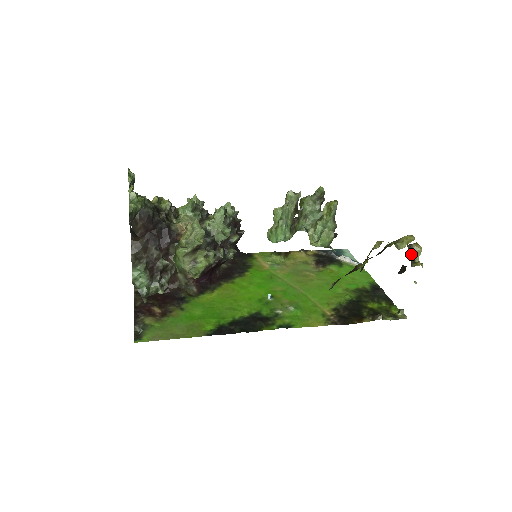
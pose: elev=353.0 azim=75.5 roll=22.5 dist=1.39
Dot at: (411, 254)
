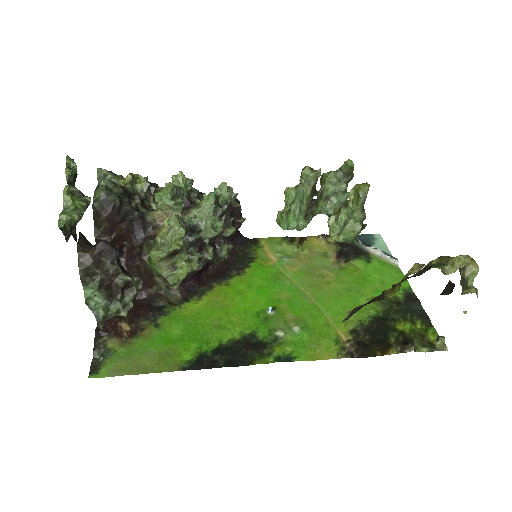
Dot at: (463, 275)
